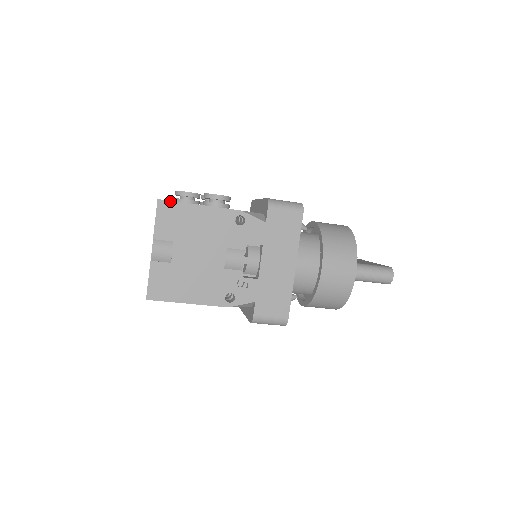
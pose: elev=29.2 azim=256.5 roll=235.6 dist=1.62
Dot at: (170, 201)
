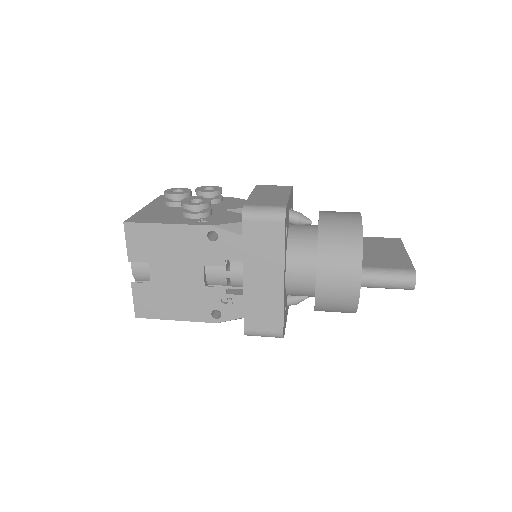
Dot at: (136, 223)
